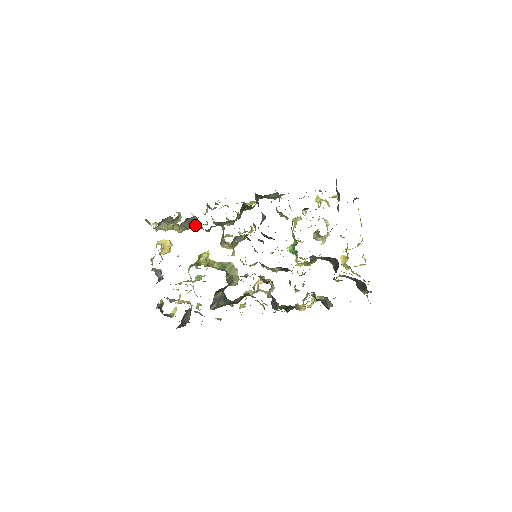
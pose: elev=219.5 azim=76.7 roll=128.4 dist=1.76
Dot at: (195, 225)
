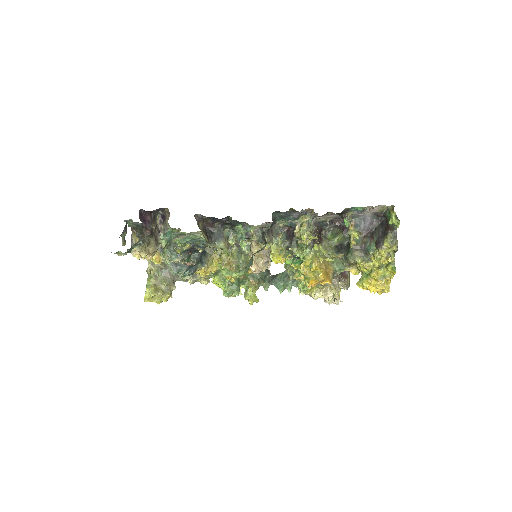
Dot at: occluded
